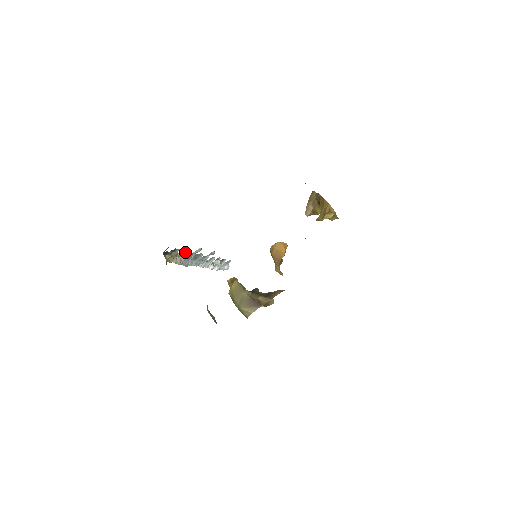
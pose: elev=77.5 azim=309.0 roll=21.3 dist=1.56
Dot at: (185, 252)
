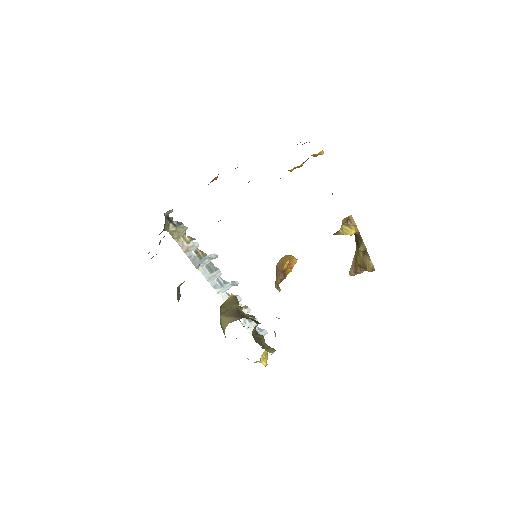
Dot at: (196, 243)
